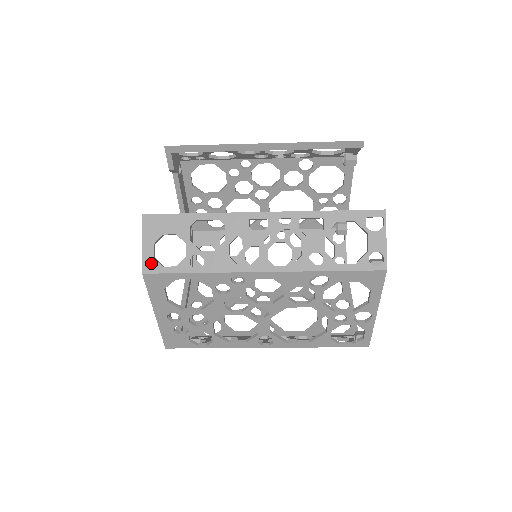
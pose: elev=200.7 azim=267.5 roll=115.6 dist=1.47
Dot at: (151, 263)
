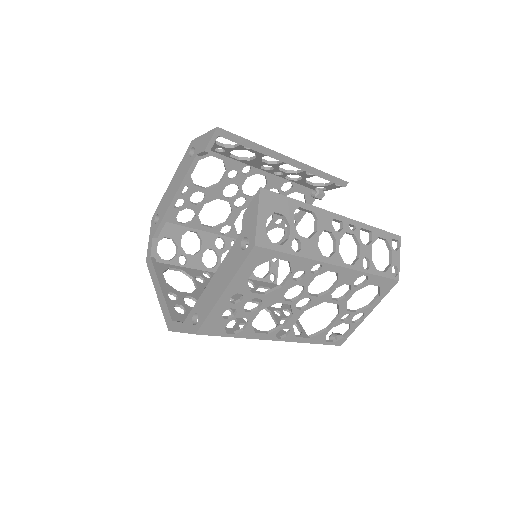
Dot at: (263, 237)
